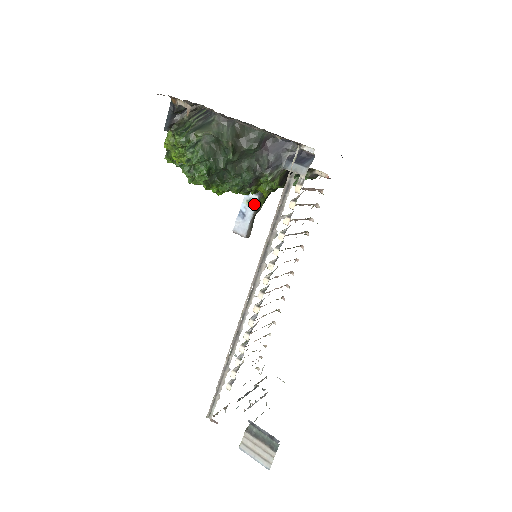
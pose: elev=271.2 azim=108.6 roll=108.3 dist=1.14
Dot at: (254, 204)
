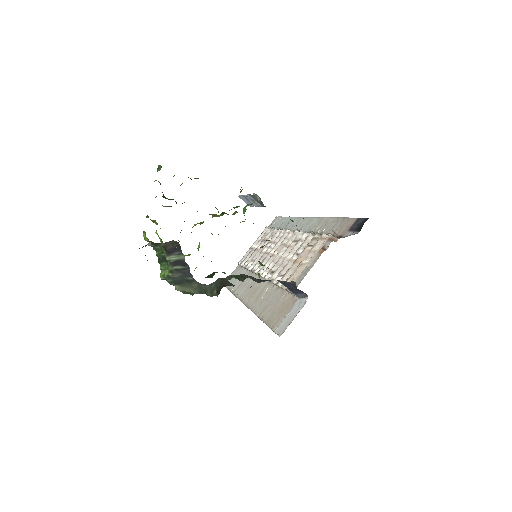
Dot at: (258, 205)
